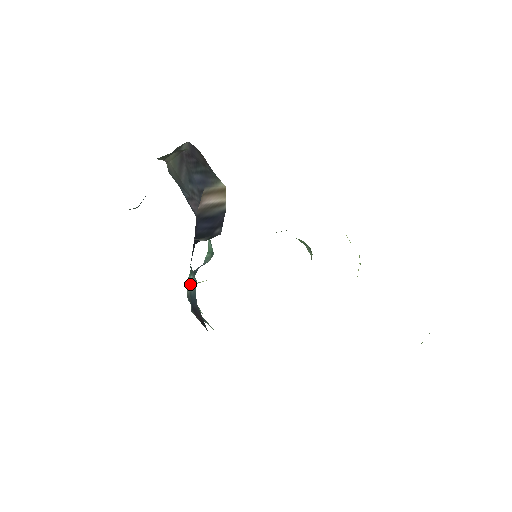
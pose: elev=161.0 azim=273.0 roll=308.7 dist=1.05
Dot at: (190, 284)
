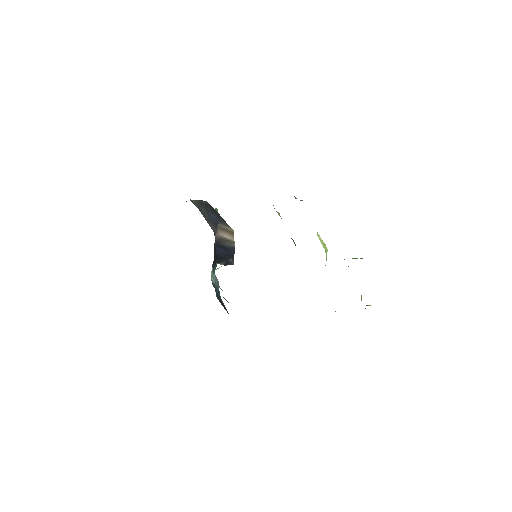
Dot at: (214, 279)
